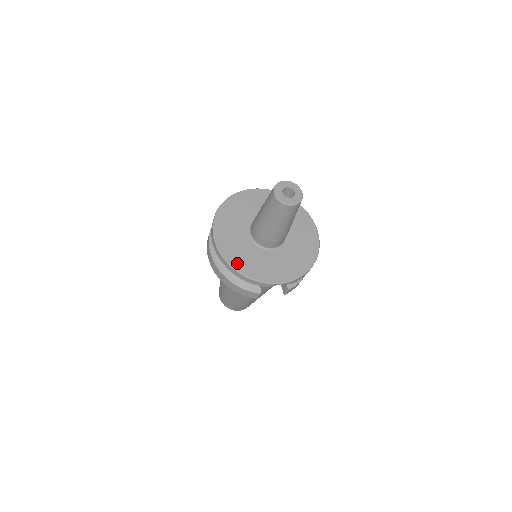
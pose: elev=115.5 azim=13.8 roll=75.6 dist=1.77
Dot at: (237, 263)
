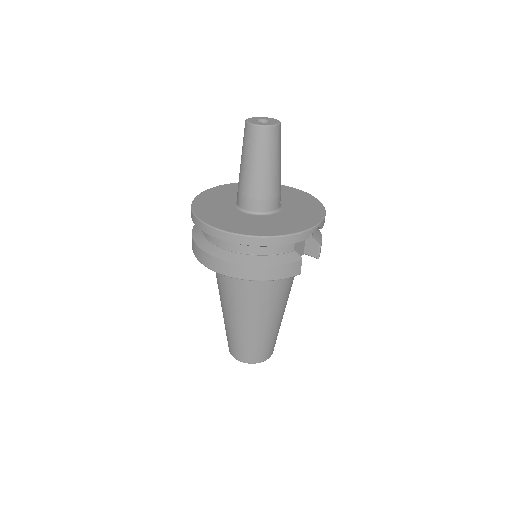
Dot at: (261, 232)
